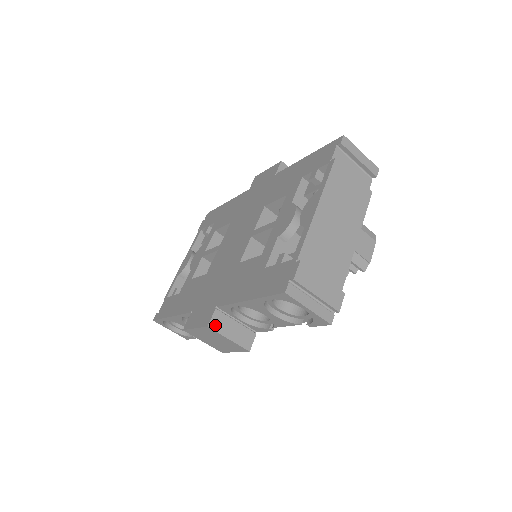
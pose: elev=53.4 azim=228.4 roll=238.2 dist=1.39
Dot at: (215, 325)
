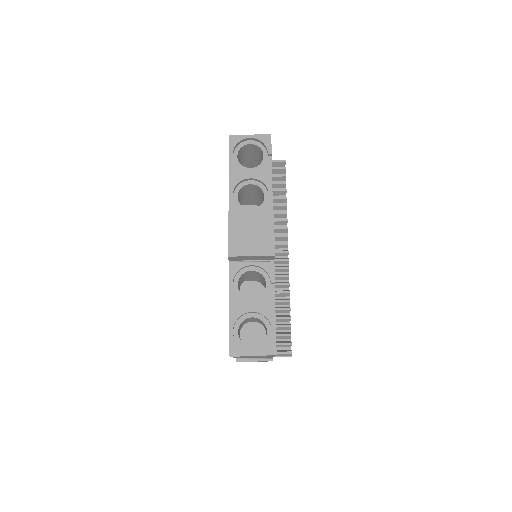
Dot at: (234, 212)
